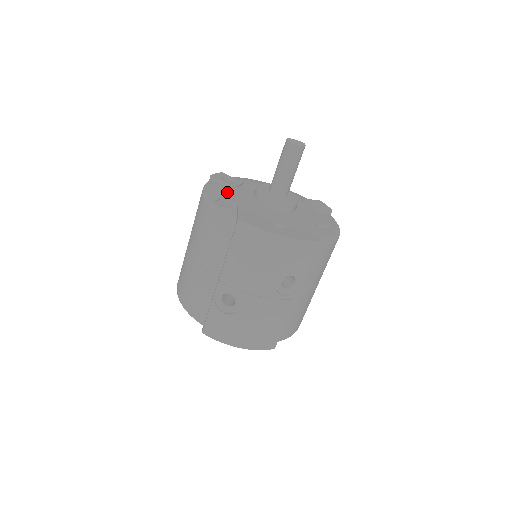
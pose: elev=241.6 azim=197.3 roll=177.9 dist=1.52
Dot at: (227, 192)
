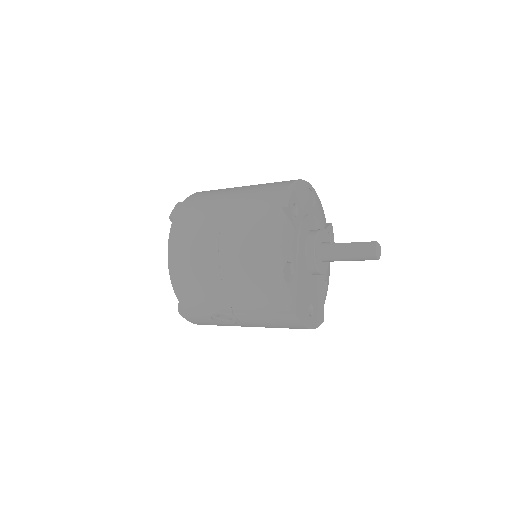
Dot at: (292, 244)
